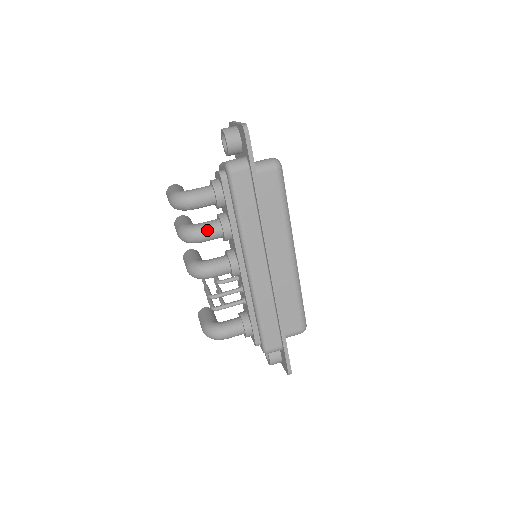
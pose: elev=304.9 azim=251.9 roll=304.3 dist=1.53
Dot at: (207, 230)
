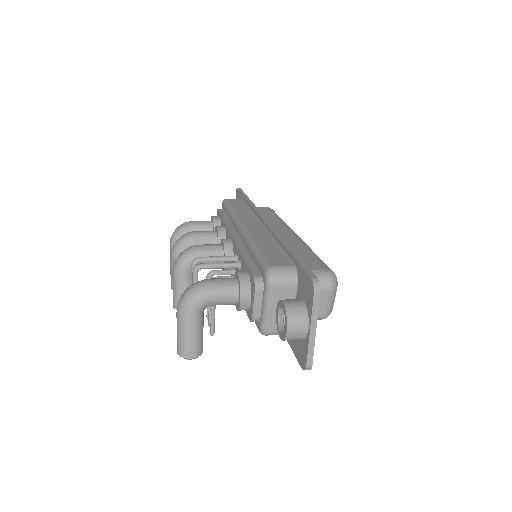
Dot at: (200, 231)
